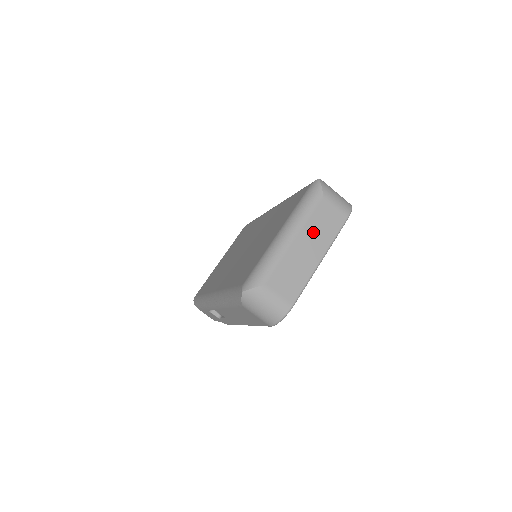
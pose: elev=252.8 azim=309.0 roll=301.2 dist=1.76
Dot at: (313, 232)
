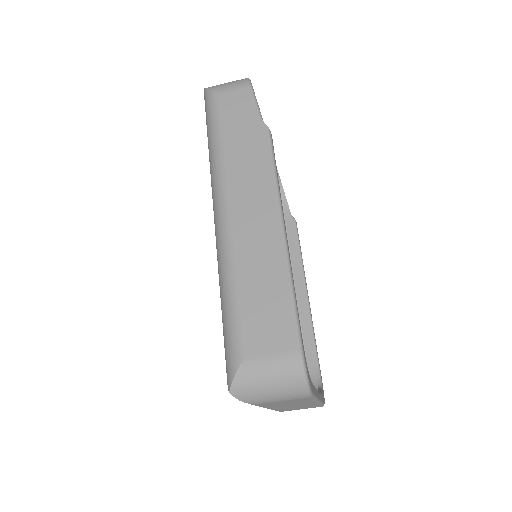
Dot at: (283, 405)
